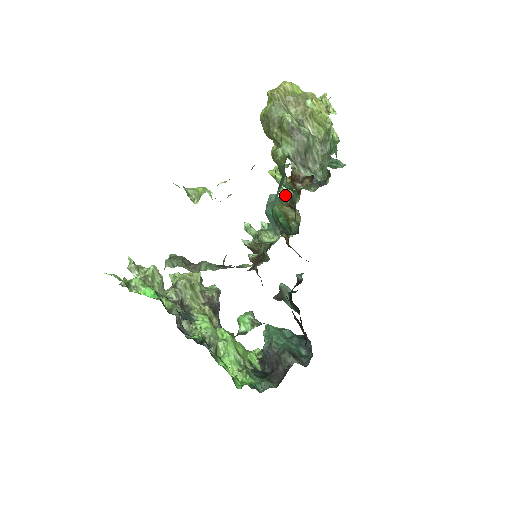
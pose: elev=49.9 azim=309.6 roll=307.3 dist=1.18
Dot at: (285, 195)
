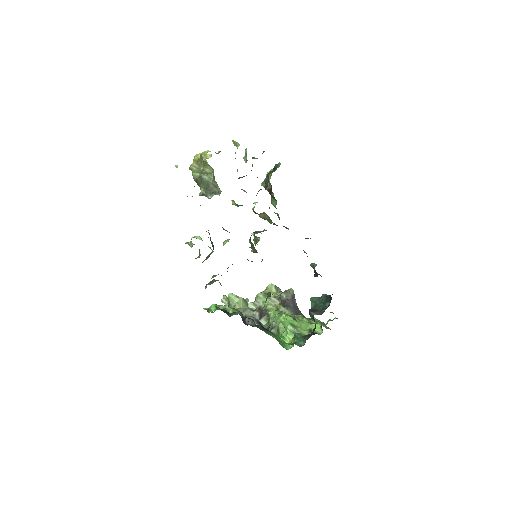
Dot at: (253, 209)
